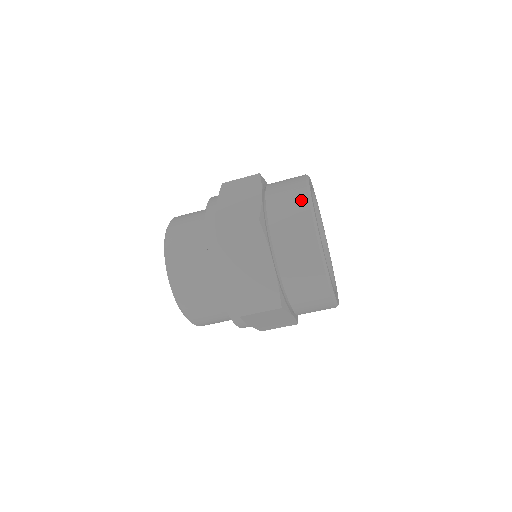
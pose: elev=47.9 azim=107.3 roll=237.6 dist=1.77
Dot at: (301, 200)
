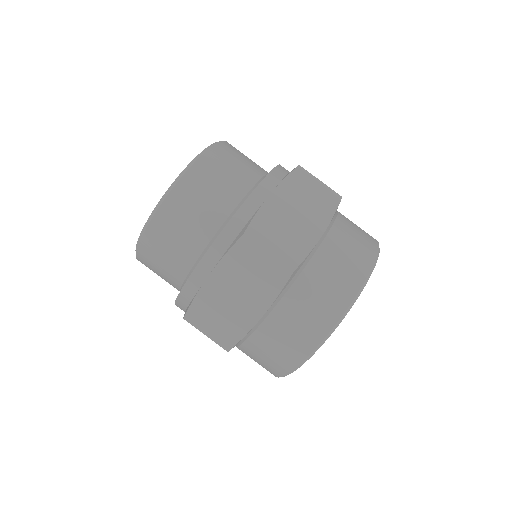
Dot at: (350, 287)
